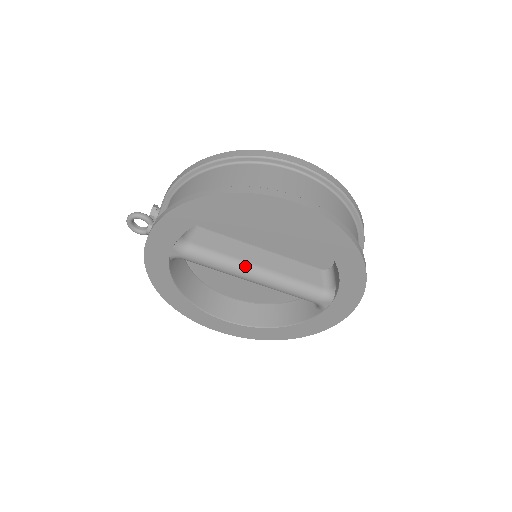
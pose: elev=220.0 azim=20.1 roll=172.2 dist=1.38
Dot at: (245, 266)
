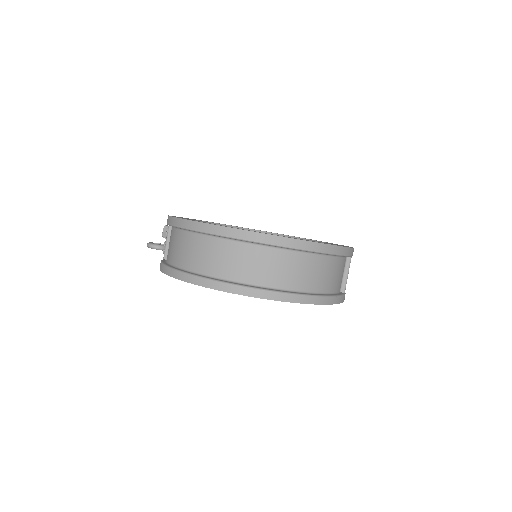
Dot at: occluded
